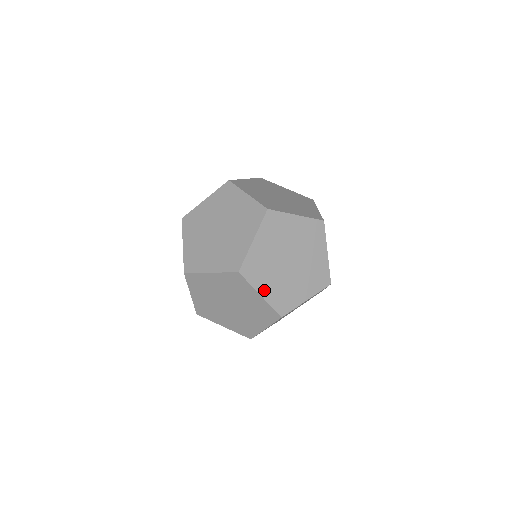
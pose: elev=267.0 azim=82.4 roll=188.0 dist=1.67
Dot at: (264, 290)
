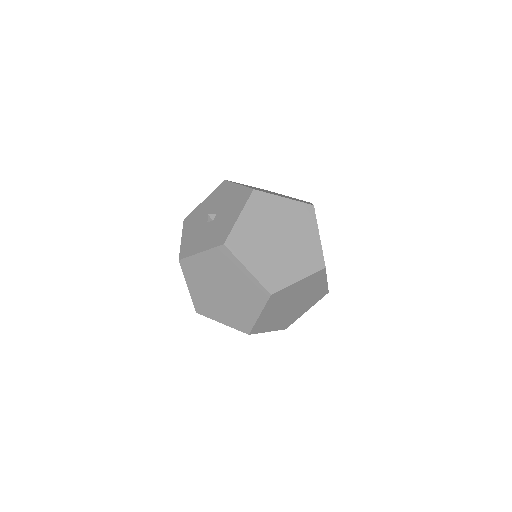
Dot at: (264, 314)
